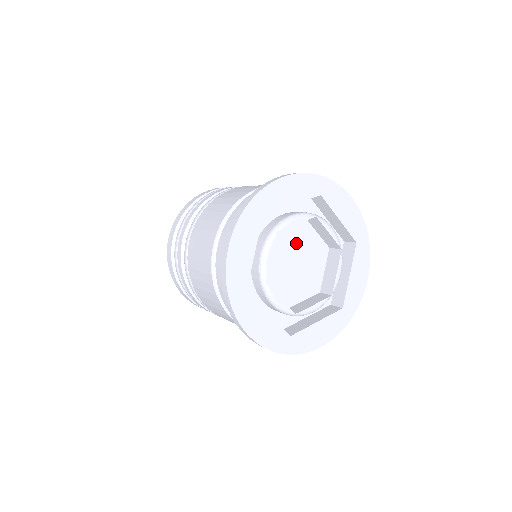
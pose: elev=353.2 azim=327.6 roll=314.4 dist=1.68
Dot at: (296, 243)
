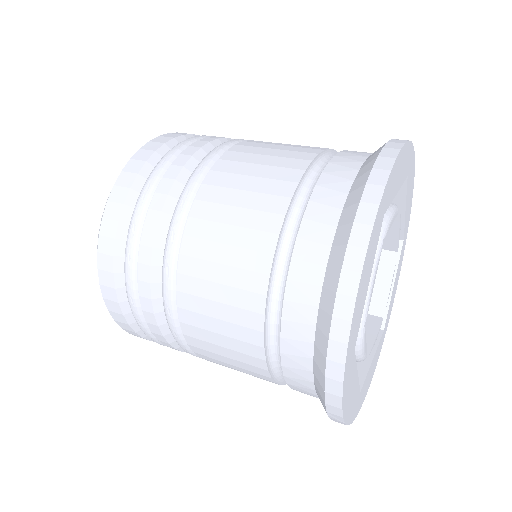
Dot at: occluded
